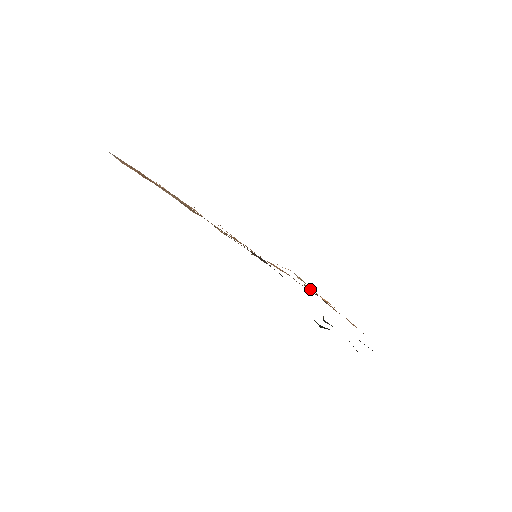
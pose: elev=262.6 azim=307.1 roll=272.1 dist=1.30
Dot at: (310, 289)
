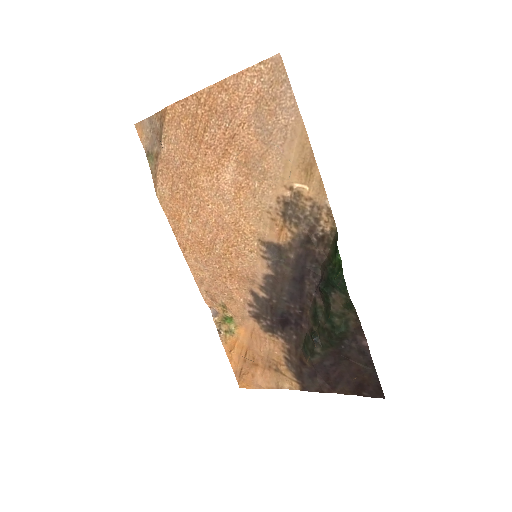
Dot at: (237, 330)
